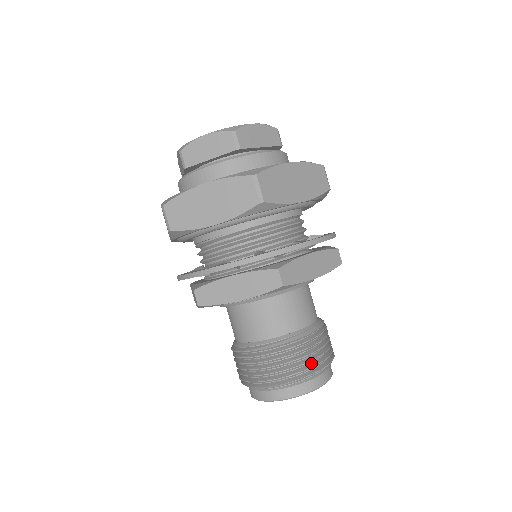
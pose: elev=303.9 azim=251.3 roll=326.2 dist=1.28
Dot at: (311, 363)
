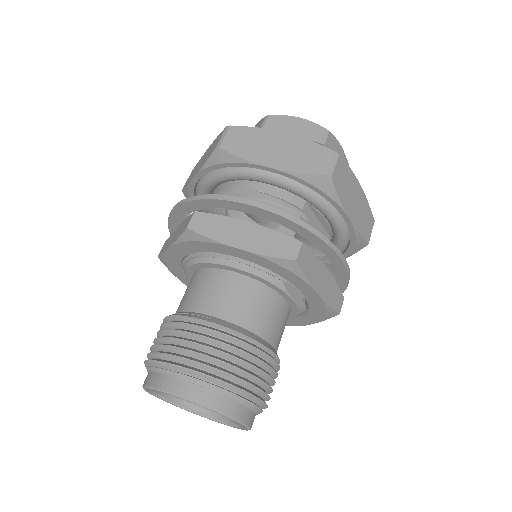
Dot at: (189, 356)
